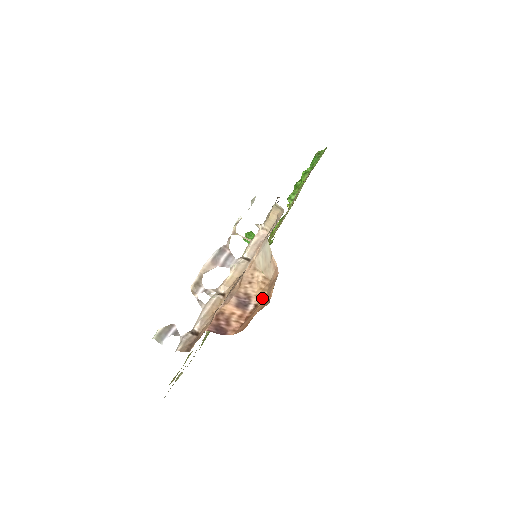
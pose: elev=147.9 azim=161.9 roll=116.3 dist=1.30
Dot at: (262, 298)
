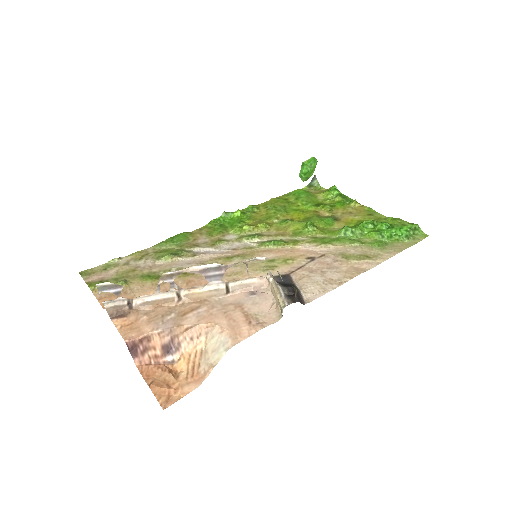
Dot at: (181, 365)
